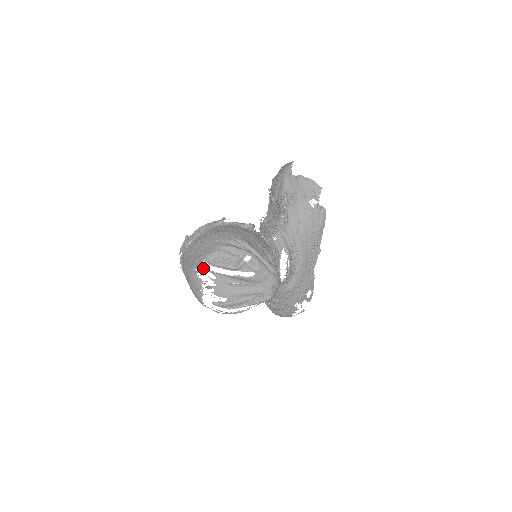
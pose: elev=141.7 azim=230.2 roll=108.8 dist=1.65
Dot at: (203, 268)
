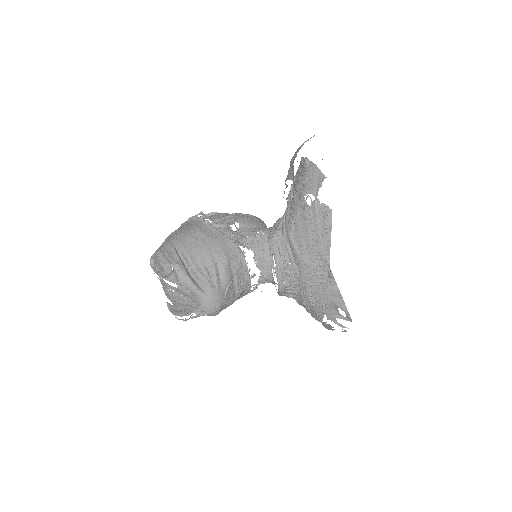
Dot at: occluded
